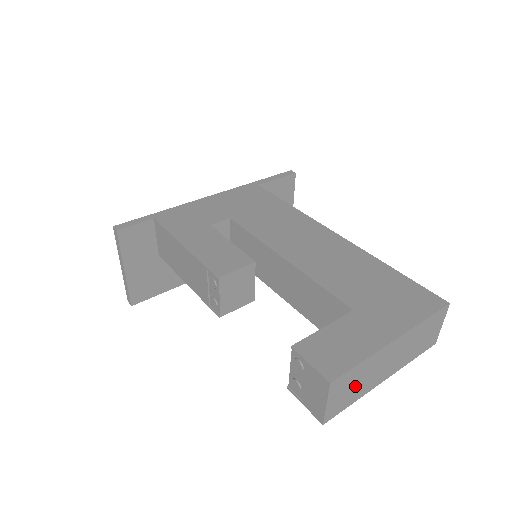
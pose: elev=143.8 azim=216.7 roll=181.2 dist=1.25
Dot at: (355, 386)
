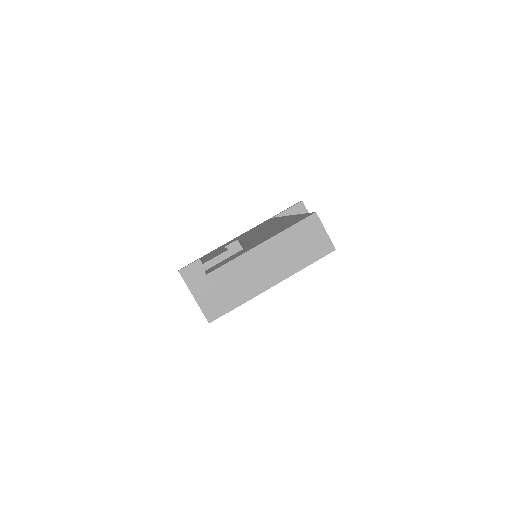
Dot at: (242, 281)
